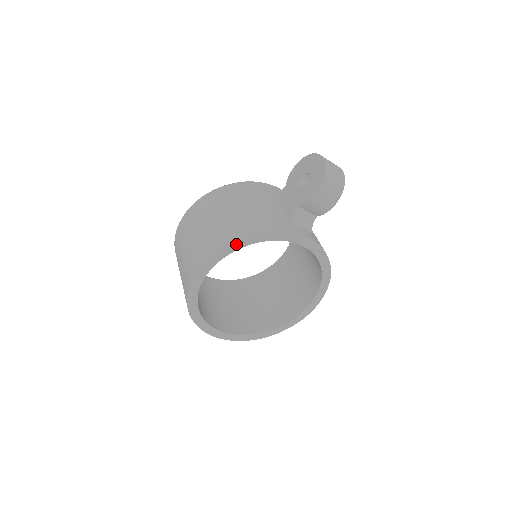
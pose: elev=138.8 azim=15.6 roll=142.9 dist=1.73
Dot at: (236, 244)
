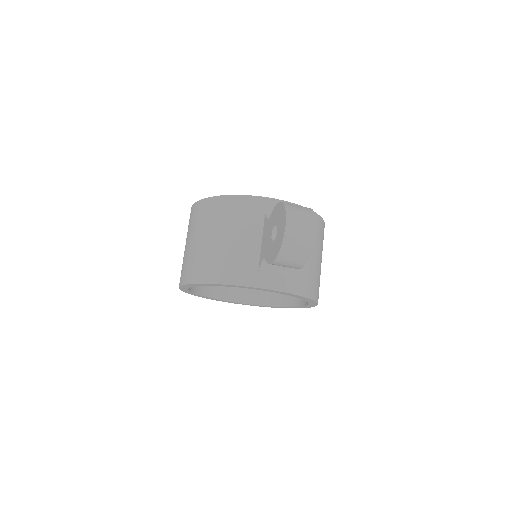
Dot at: (200, 284)
